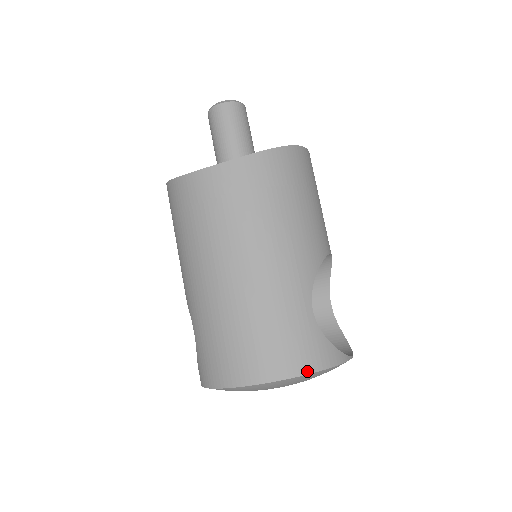
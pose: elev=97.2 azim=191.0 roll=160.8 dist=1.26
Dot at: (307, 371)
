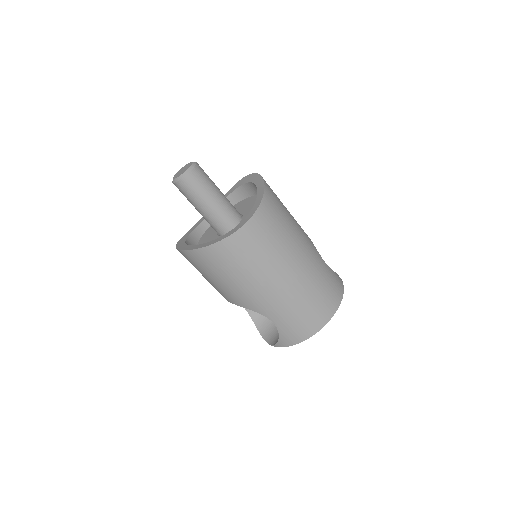
Dot at: (342, 293)
